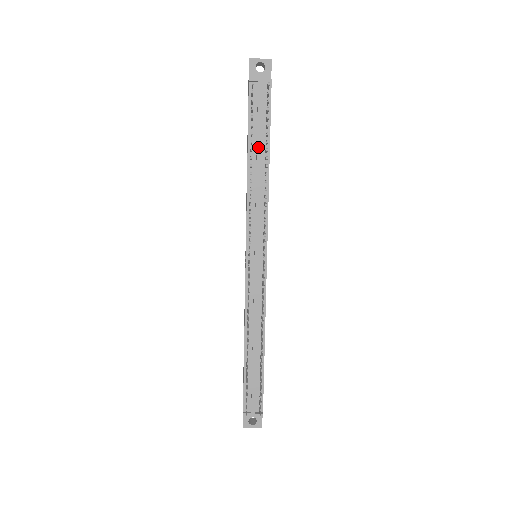
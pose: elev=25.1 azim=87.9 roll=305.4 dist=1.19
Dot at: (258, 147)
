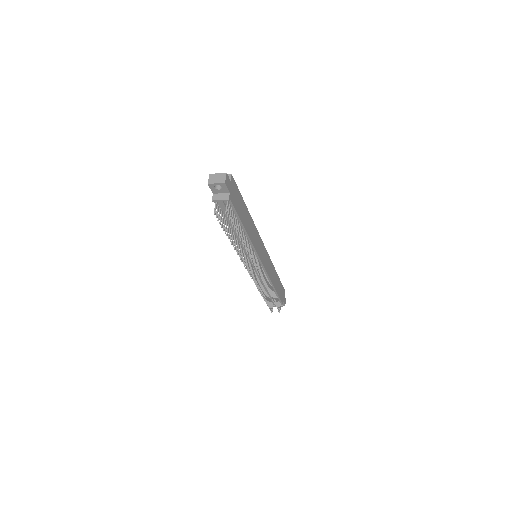
Dot at: occluded
